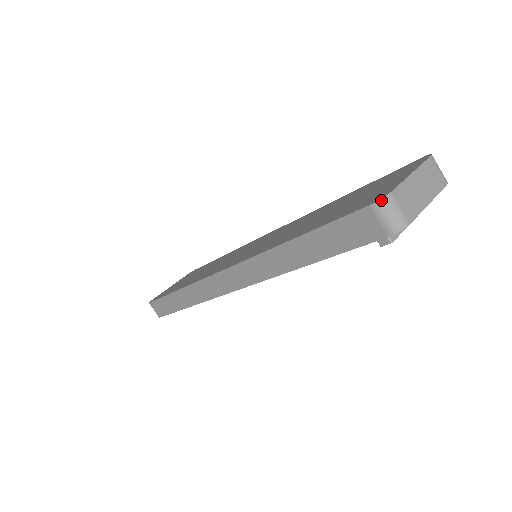
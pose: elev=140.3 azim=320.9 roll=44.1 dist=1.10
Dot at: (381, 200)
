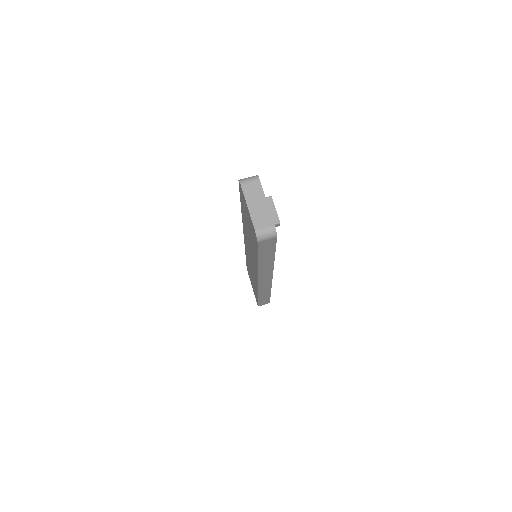
Dot at: (257, 238)
